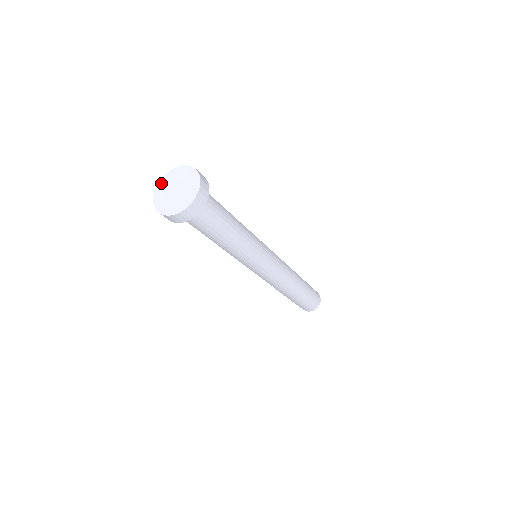
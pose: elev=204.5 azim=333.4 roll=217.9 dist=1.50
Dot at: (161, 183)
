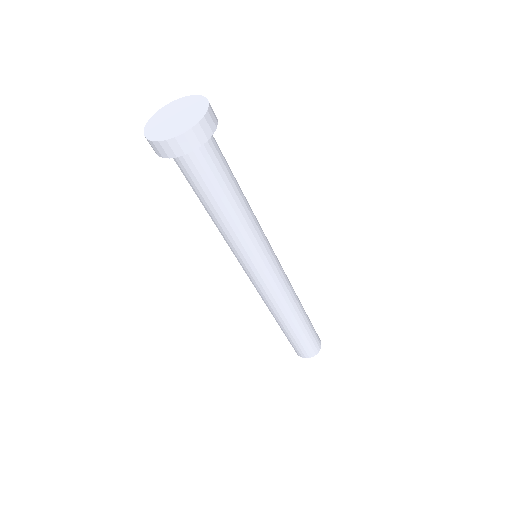
Dot at: (177, 101)
